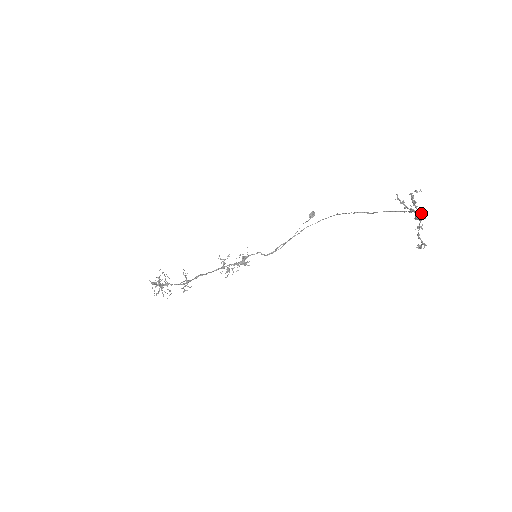
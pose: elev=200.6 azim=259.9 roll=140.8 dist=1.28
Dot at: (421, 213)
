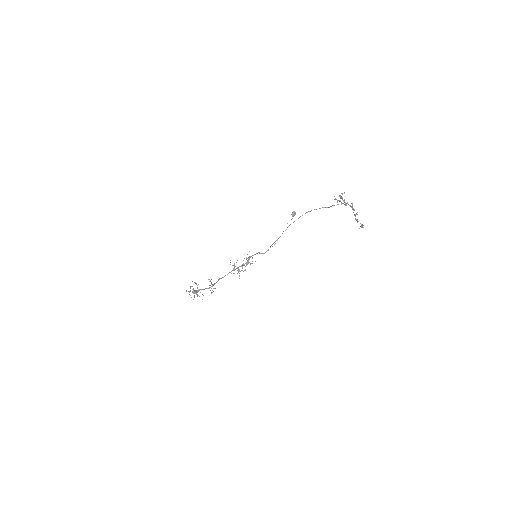
Dot at: occluded
